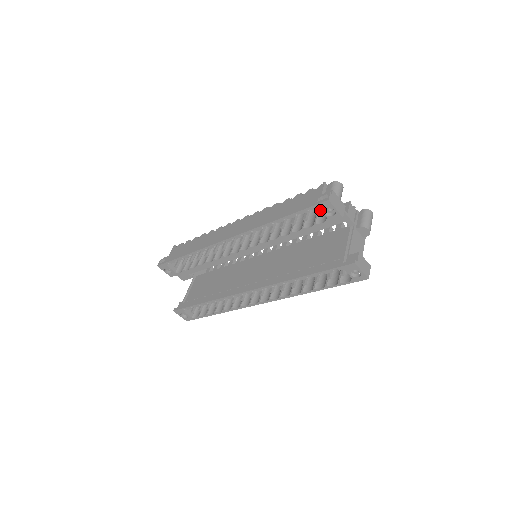
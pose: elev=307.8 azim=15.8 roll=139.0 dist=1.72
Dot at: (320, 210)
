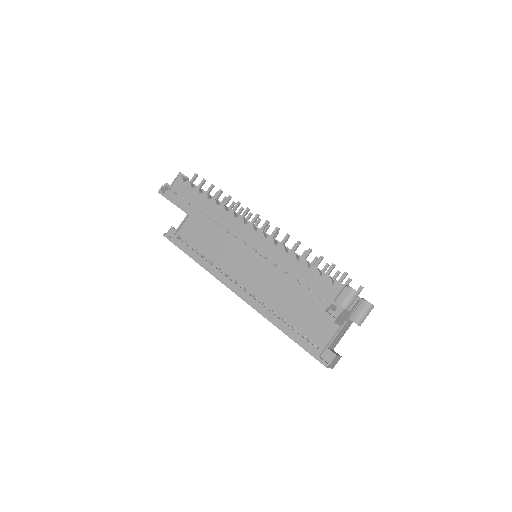
Dot at: occluded
